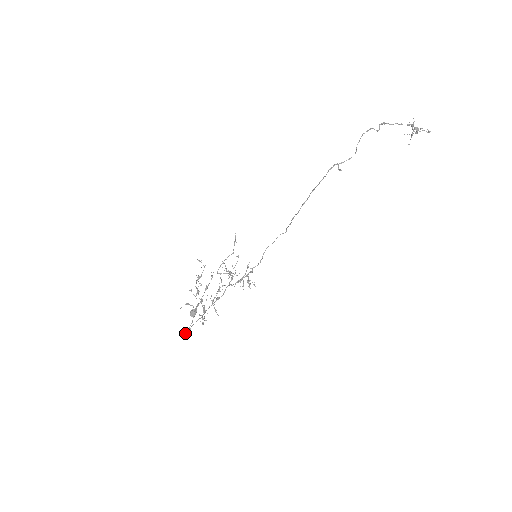
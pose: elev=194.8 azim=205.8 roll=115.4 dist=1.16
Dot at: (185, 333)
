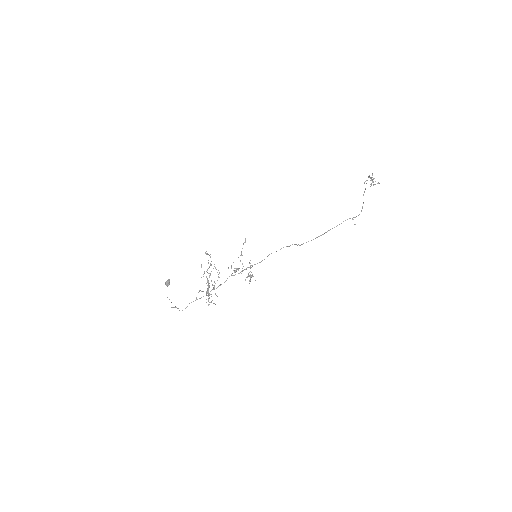
Dot at: occluded
